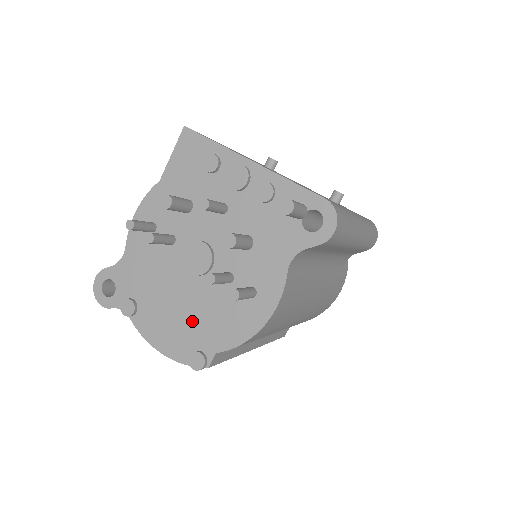
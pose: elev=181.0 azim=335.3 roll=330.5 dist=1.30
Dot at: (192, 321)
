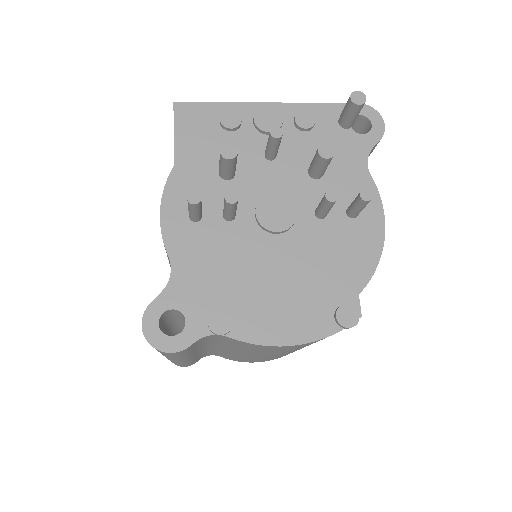
Dot at: (310, 282)
